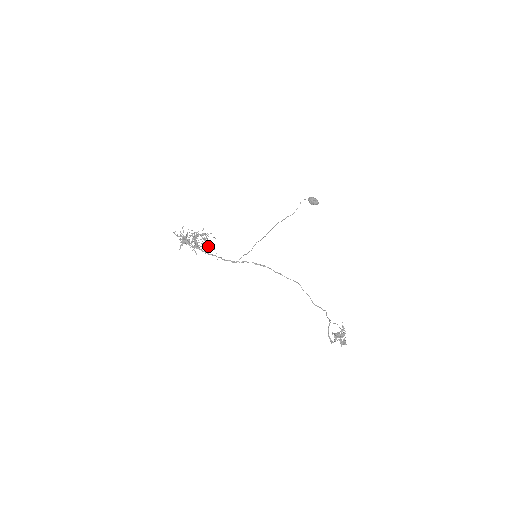
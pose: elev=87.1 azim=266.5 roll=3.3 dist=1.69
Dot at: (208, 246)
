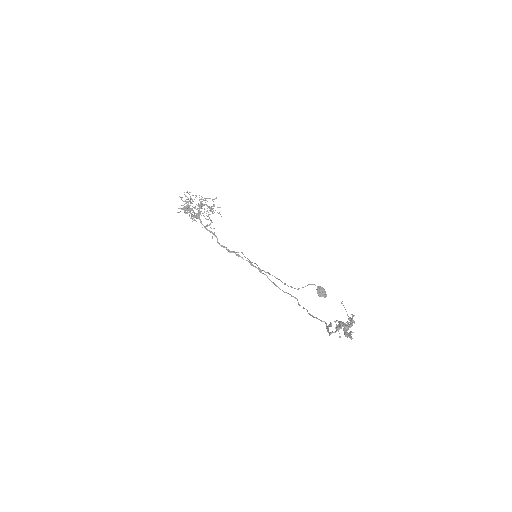
Dot at: (209, 224)
